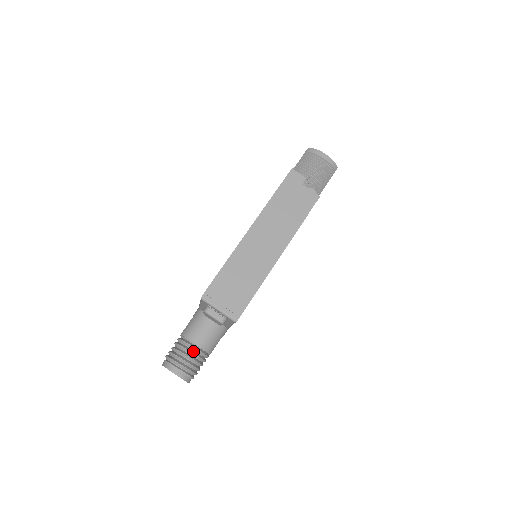
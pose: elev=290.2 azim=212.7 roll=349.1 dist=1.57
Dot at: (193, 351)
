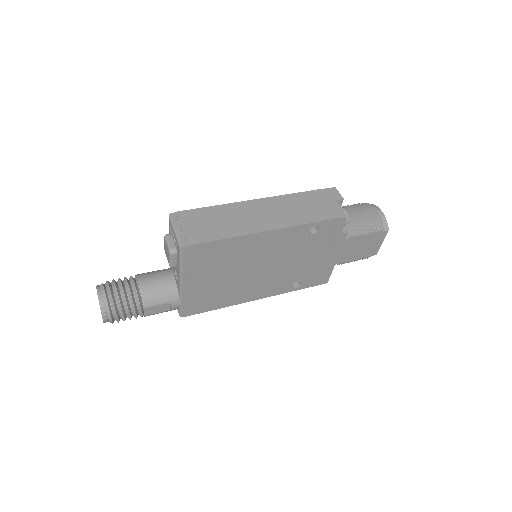
Dot at: (131, 287)
